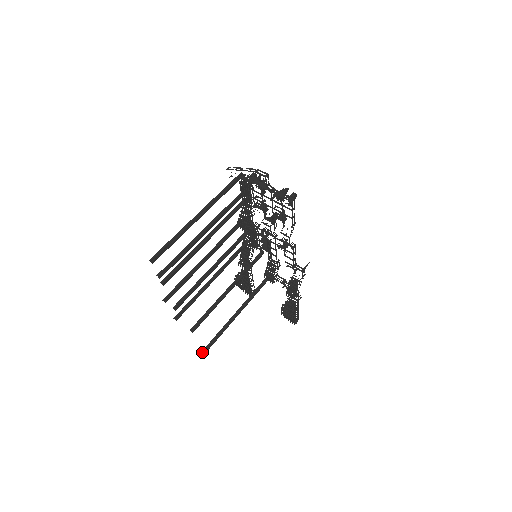
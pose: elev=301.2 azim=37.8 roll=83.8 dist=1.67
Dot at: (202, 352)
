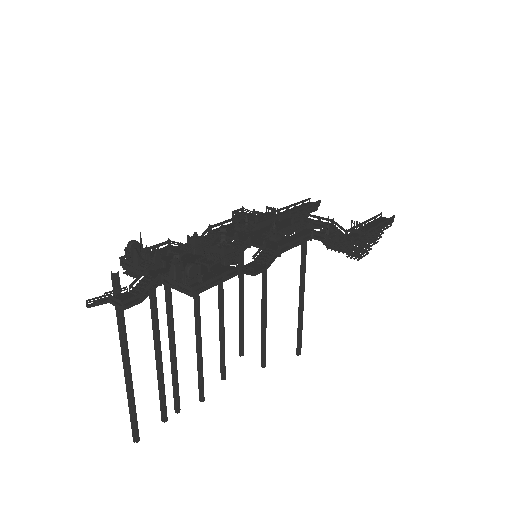
Dot at: (297, 354)
